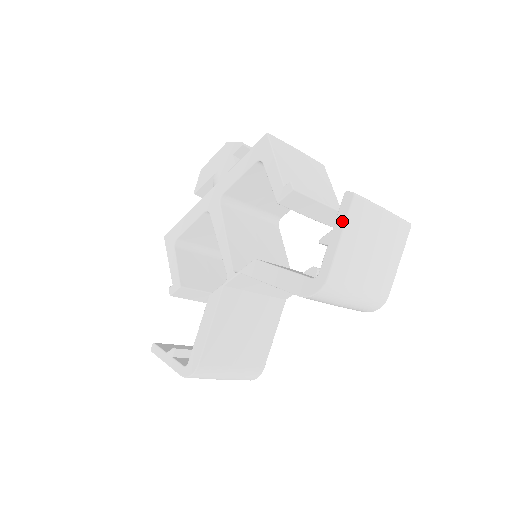
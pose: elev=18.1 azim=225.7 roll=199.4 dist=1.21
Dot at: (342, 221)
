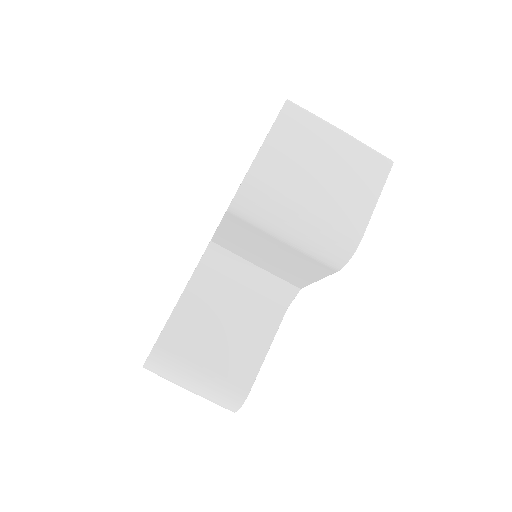
Dot at: (272, 125)
